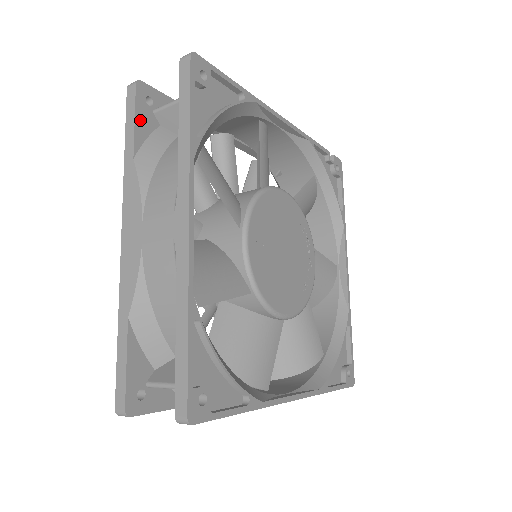
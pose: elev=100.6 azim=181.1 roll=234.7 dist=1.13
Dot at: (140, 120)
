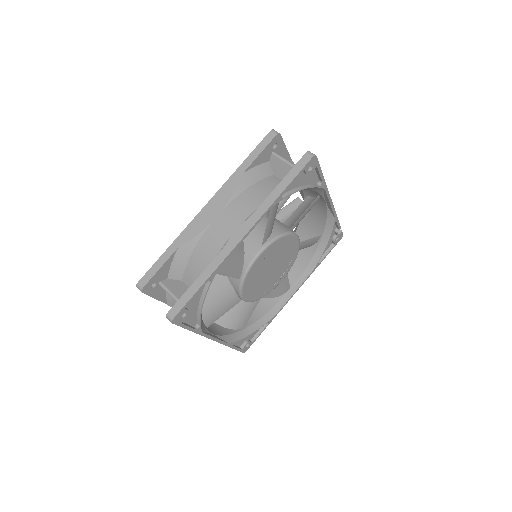
Dot at: (263, 154)
